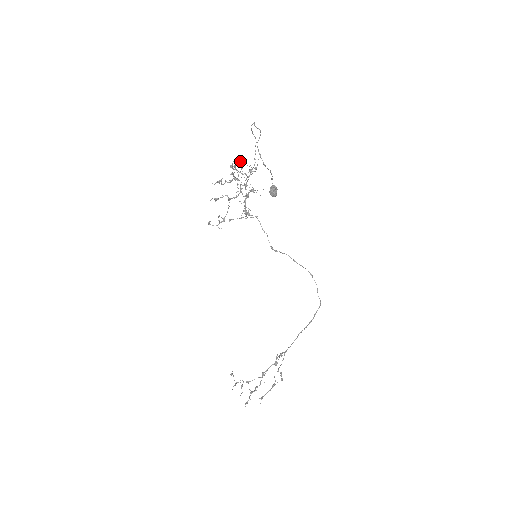
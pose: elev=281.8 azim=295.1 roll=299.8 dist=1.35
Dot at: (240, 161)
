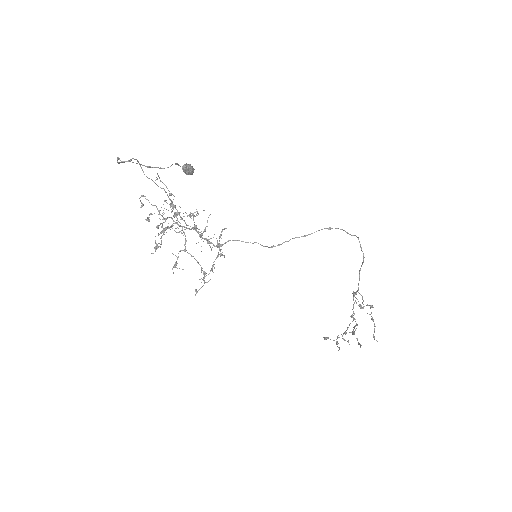
Dot at: (141, 196)
